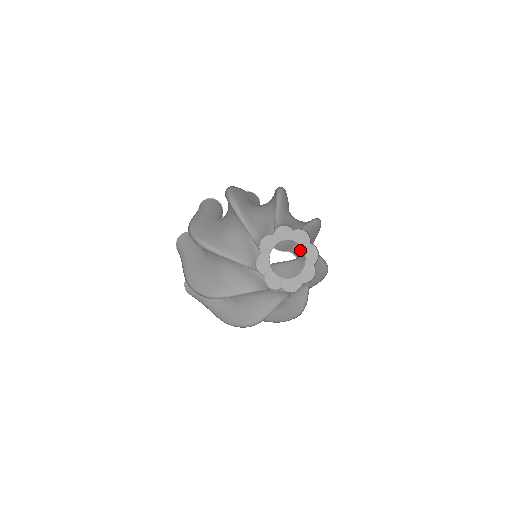
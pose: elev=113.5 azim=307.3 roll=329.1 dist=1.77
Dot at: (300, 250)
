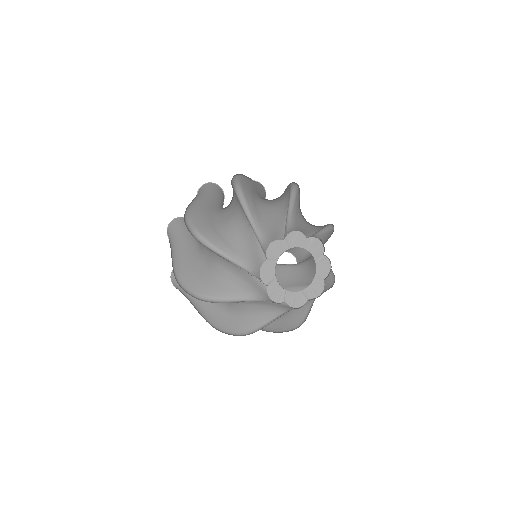
Dot at: (303, 253)
